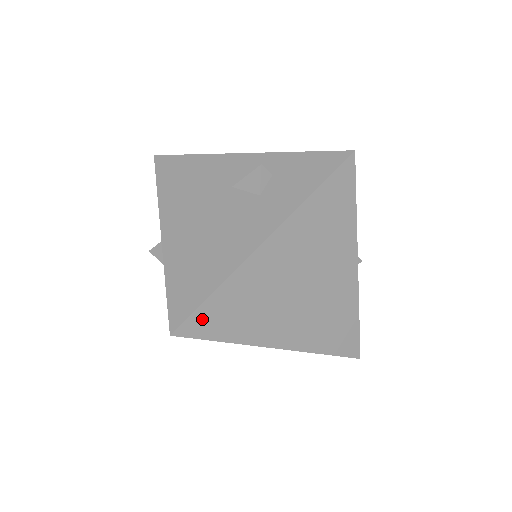
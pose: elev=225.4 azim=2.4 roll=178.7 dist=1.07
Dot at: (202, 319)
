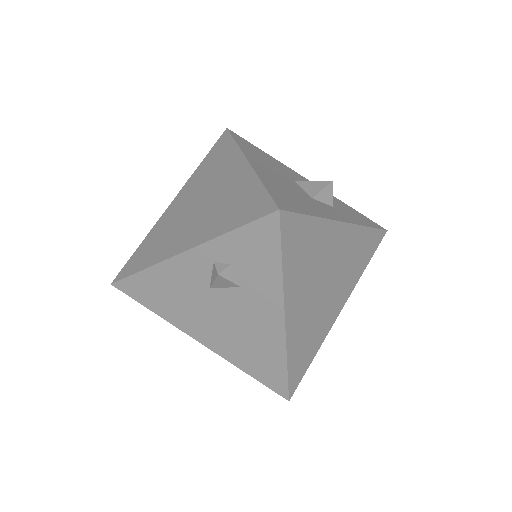
Dot at: (294, 377)
